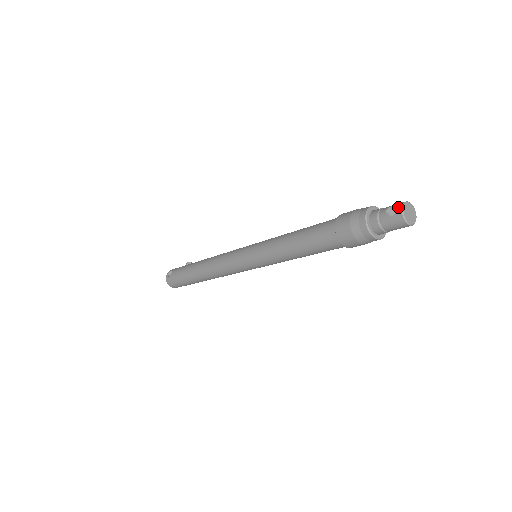
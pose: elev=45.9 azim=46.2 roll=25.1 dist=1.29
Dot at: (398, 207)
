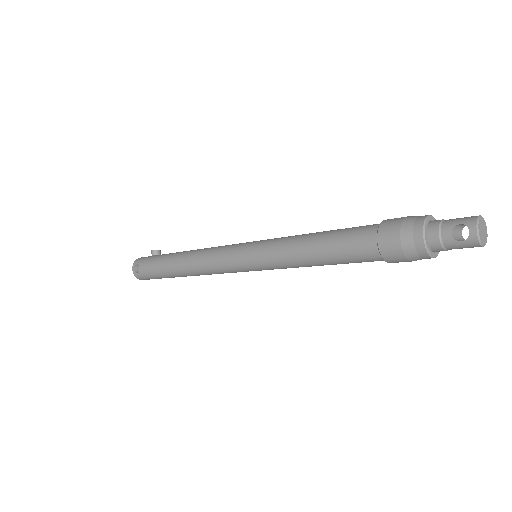
Dot at: (470, 231)
